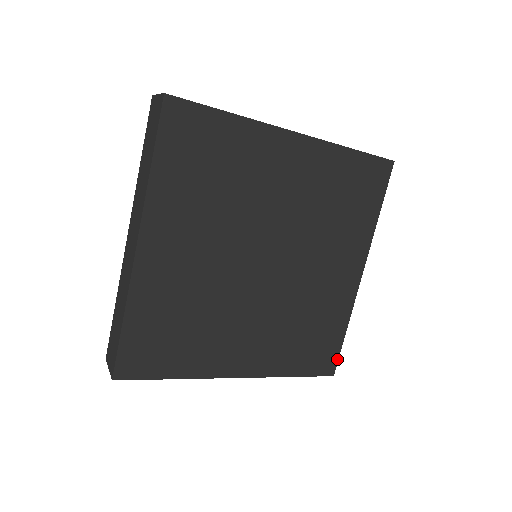
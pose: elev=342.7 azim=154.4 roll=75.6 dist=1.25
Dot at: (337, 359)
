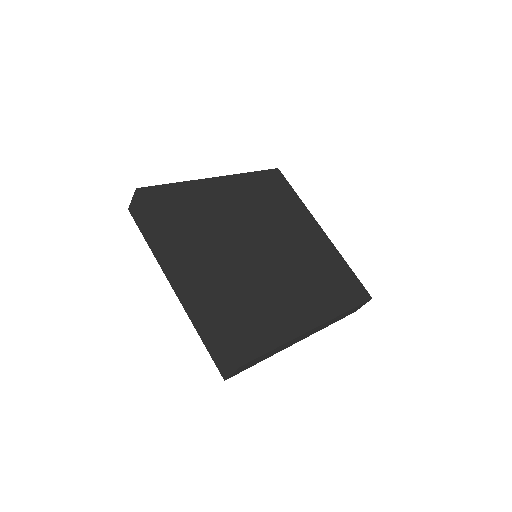
Dot at: (363, 286)
